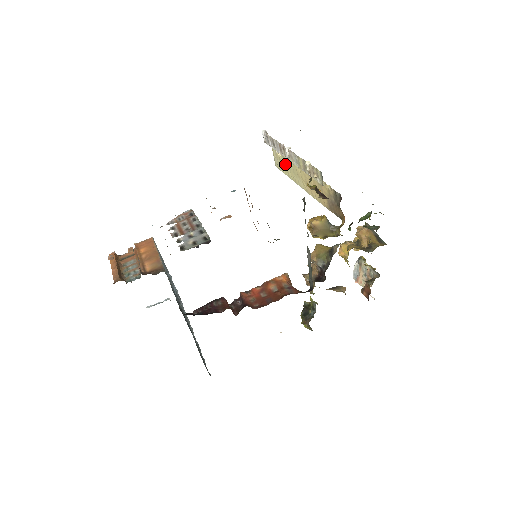
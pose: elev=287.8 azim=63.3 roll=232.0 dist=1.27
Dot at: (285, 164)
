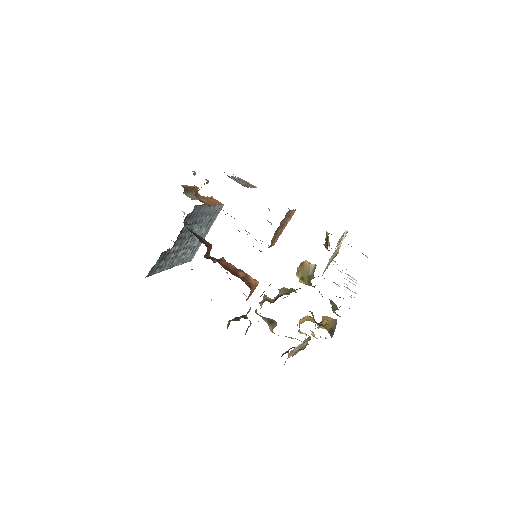
Dot at: occluded
